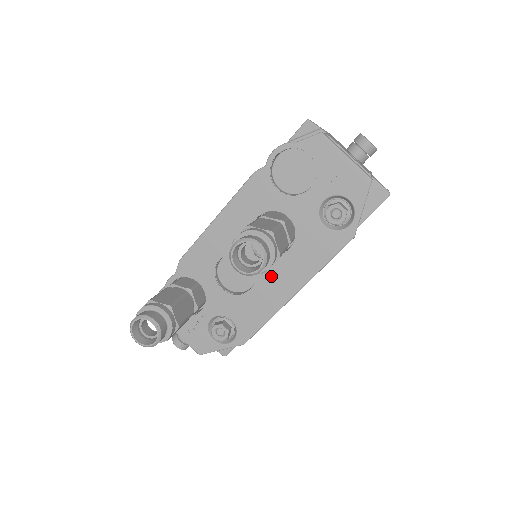
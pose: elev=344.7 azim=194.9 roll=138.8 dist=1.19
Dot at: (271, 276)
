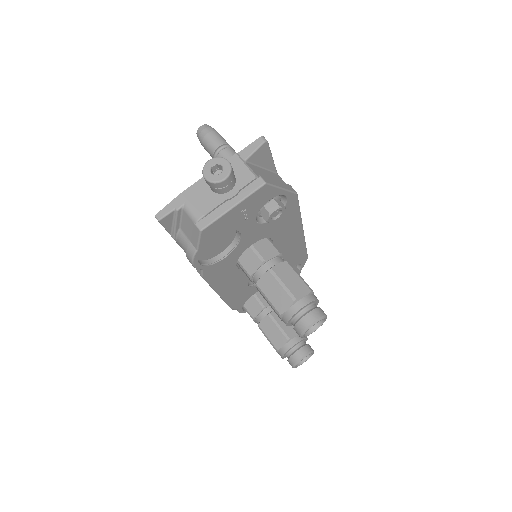
Dot at: (281, 250)
